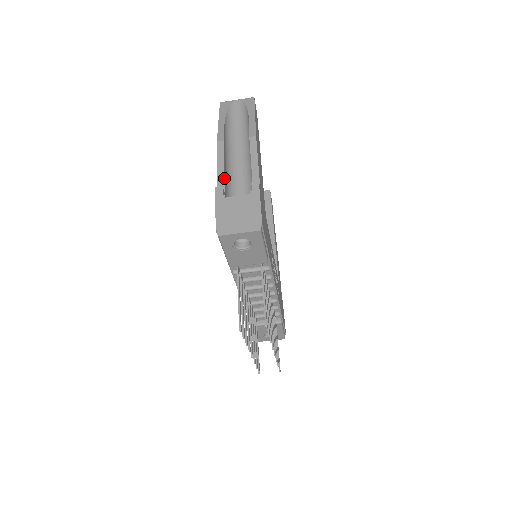
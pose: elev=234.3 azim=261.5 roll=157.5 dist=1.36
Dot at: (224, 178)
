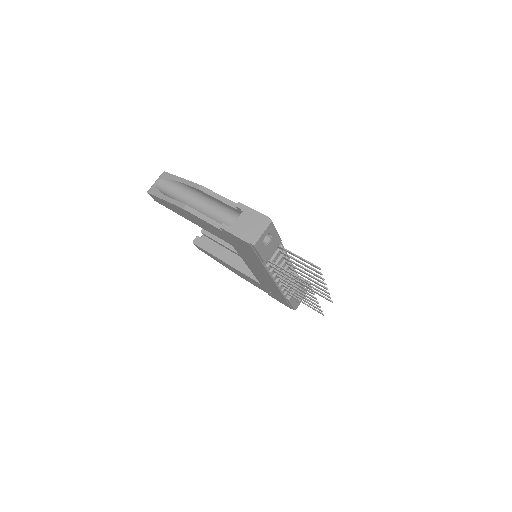
Dot at: (214, 220)
